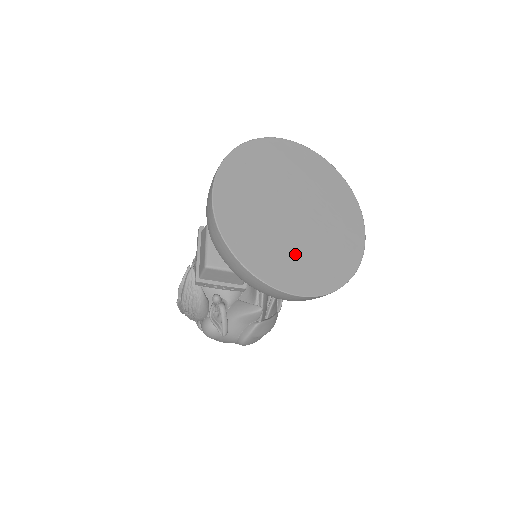
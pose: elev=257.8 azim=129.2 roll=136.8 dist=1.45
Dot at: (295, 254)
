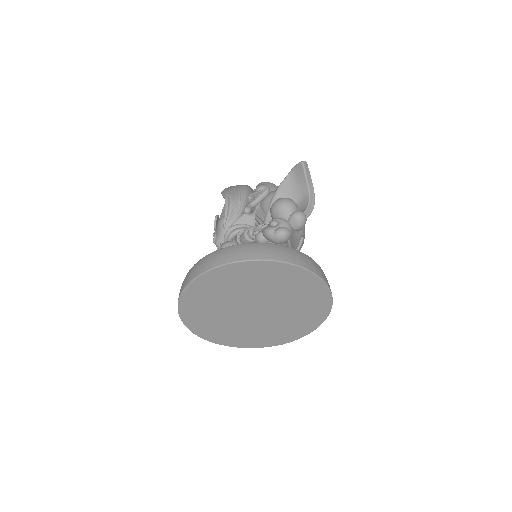
Dot at: (268, 330)
